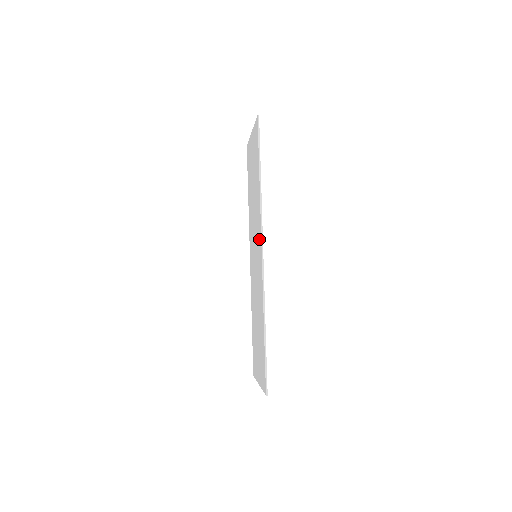
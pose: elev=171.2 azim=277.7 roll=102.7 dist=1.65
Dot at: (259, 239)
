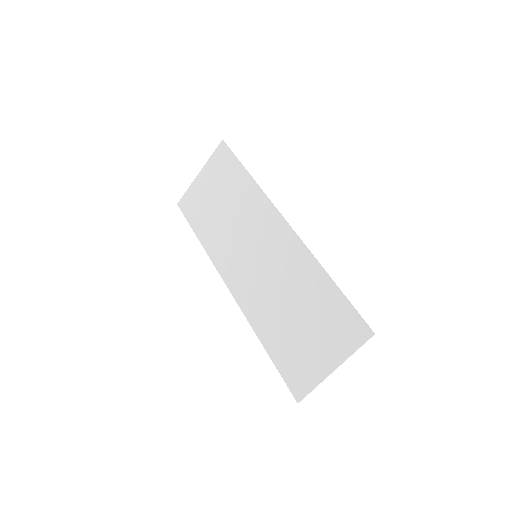
Dot at: (270, 220)
